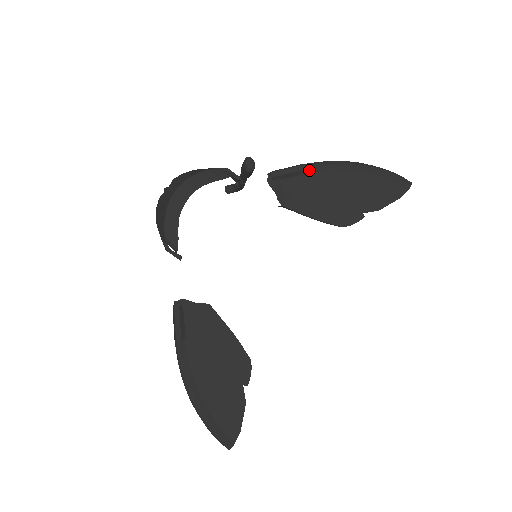
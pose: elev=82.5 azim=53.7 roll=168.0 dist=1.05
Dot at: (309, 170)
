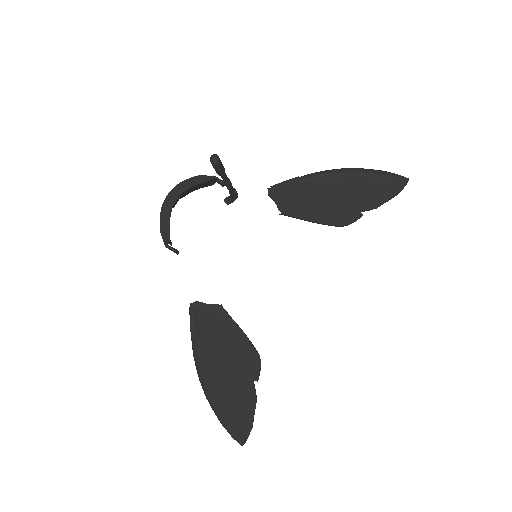
Dot at: (305, 180)
